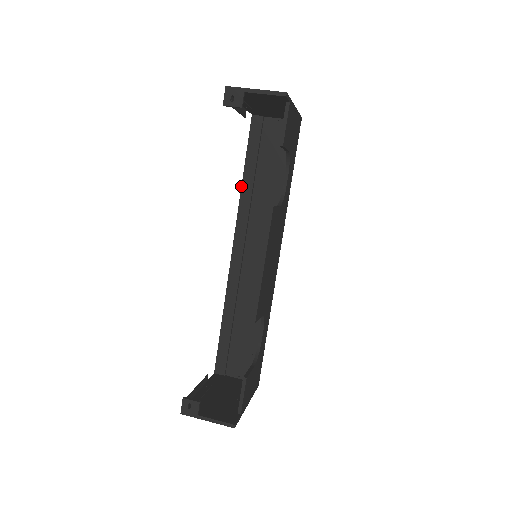
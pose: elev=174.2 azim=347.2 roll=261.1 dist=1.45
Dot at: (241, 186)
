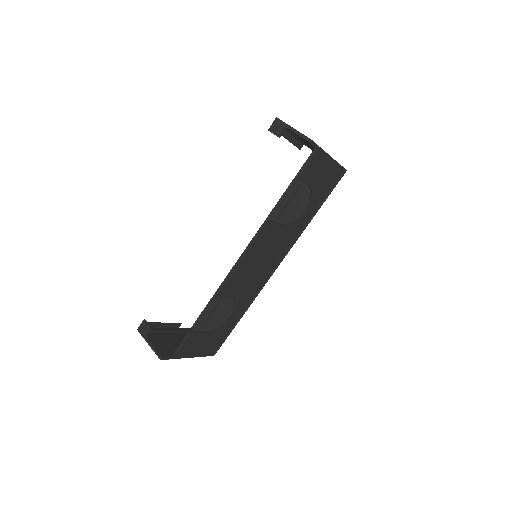
Dot at: (278, 201)
